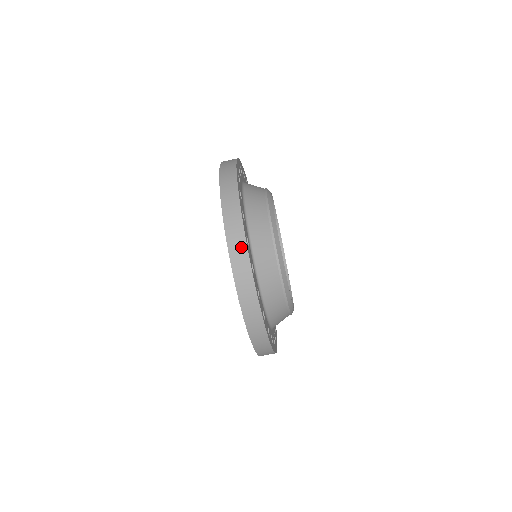
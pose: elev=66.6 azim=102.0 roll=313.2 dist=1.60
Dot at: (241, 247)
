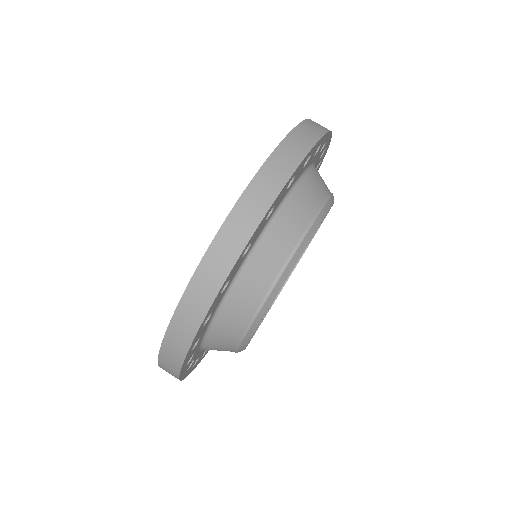
Dot at: (283, 172)
